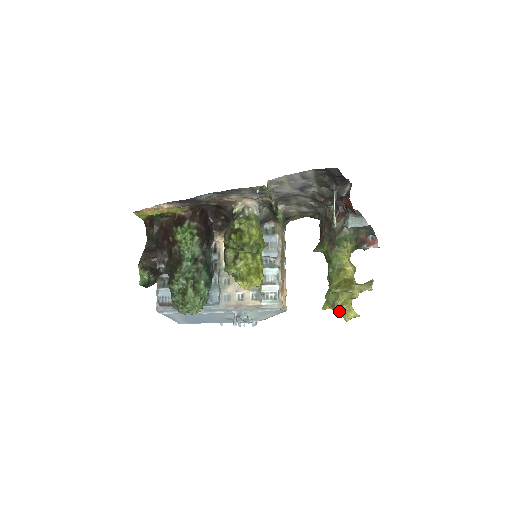
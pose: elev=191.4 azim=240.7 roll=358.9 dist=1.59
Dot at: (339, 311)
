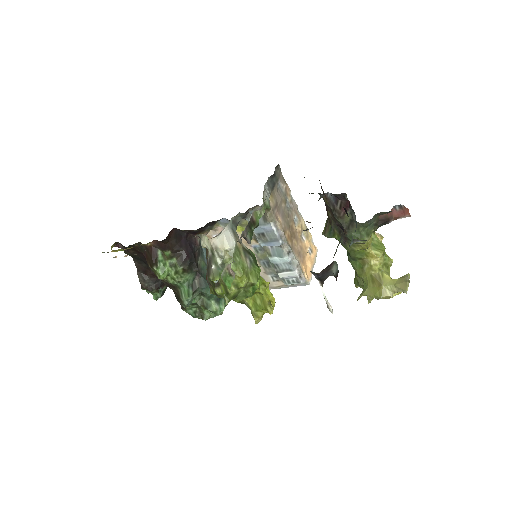
Dot at: occluded
